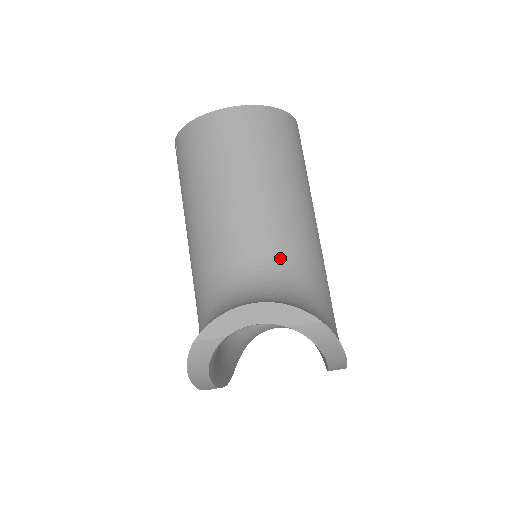
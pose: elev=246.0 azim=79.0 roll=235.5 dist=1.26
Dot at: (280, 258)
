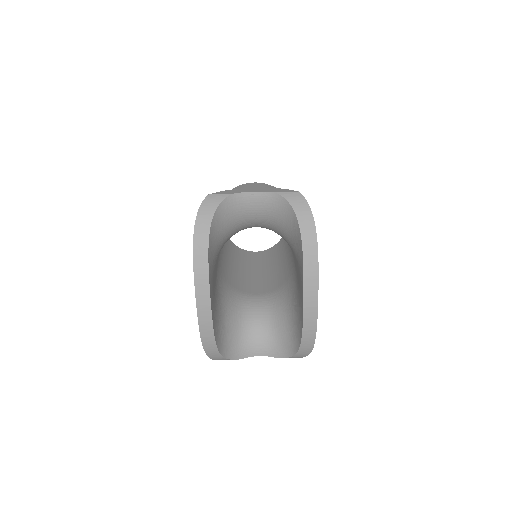
Dot at: occluded
